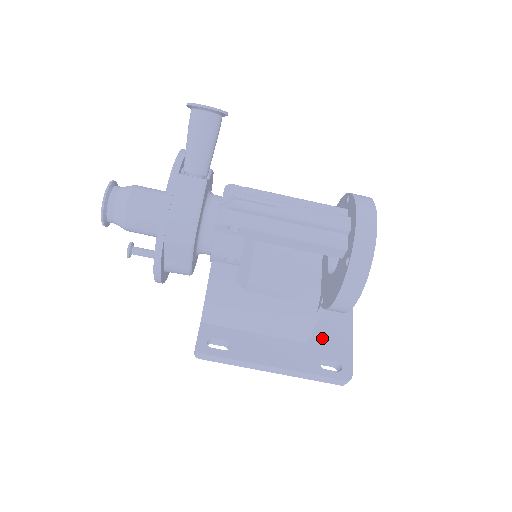
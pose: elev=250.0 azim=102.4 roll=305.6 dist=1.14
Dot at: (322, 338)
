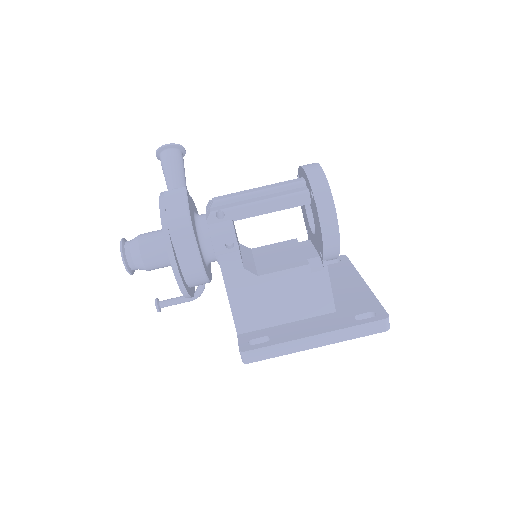
Dot at: (348, 305)
